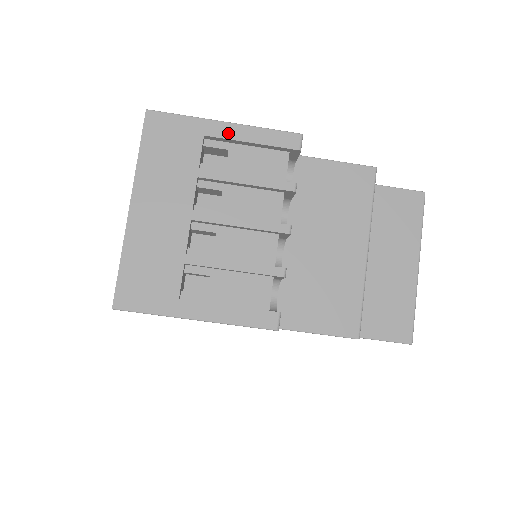
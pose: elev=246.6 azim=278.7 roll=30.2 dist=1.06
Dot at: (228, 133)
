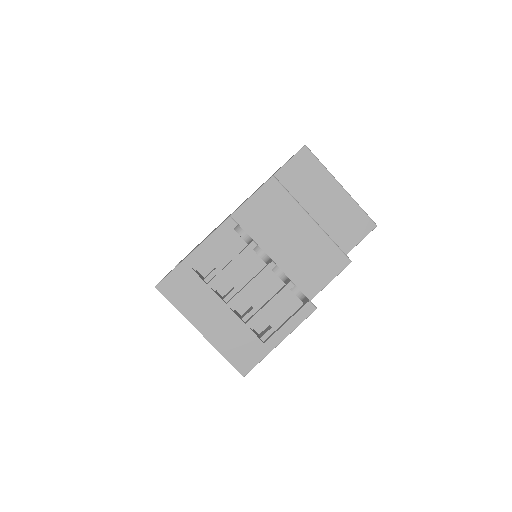
Dot at: (200, 255)
